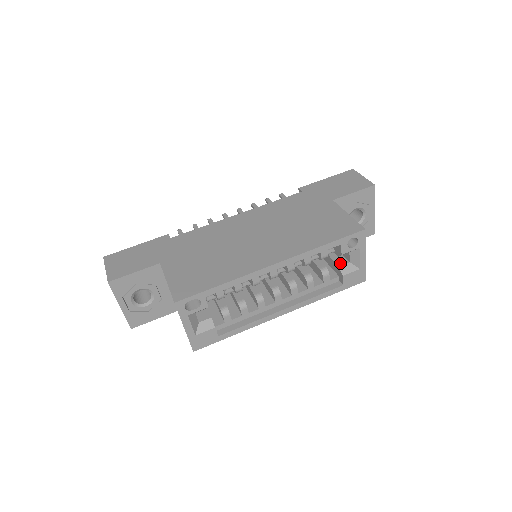
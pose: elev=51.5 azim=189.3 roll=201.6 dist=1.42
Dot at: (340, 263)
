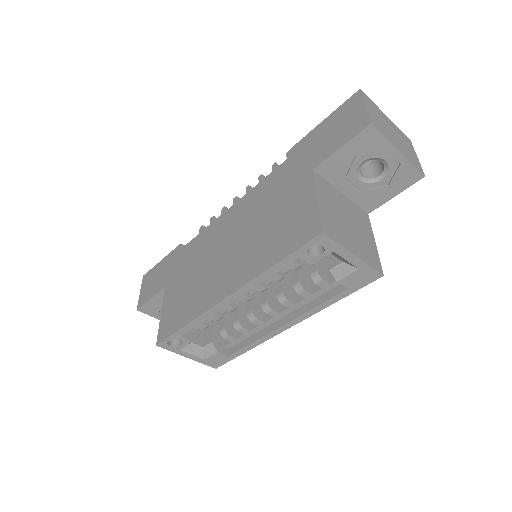
Dot at: (332, 263)
